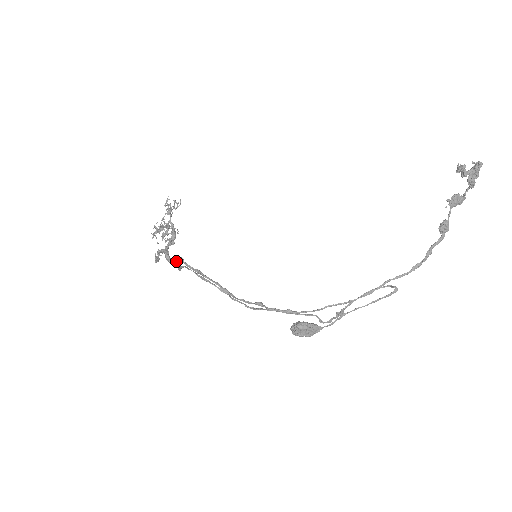
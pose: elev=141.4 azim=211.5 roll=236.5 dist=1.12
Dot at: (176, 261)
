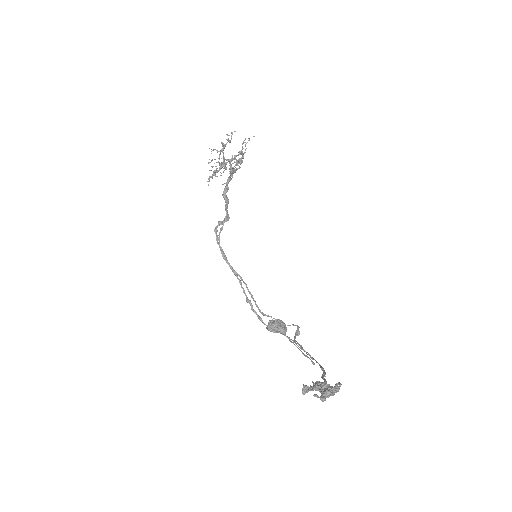
Dot at: (218, 223)
